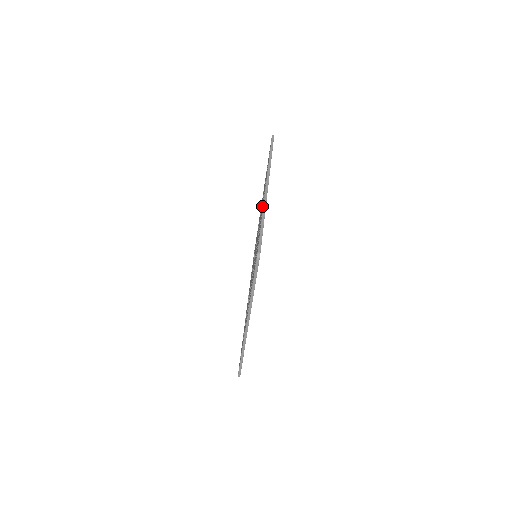
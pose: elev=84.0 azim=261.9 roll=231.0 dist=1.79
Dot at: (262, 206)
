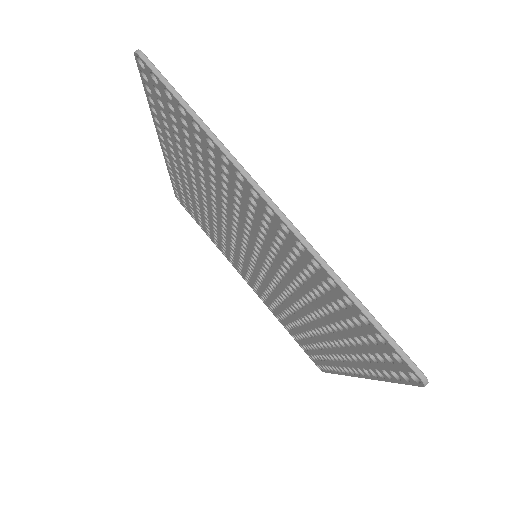
Dot at: (186, 179)
